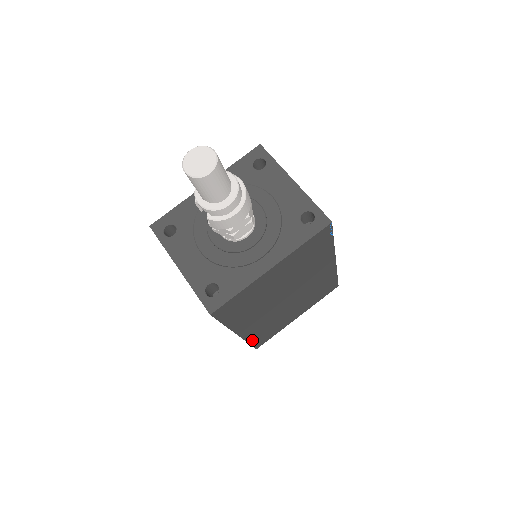
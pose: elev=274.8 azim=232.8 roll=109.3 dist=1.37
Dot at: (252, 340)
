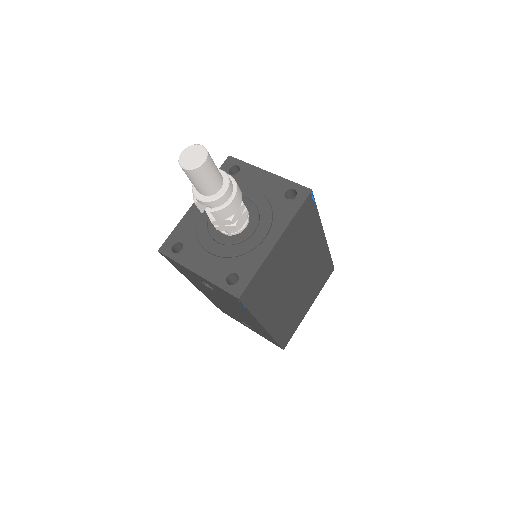
Dot at: (278, 337)
